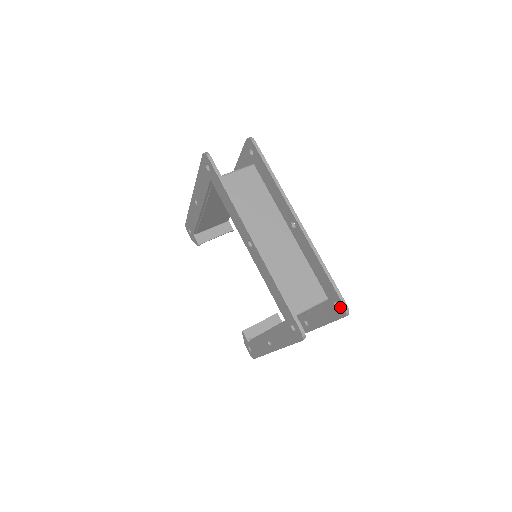
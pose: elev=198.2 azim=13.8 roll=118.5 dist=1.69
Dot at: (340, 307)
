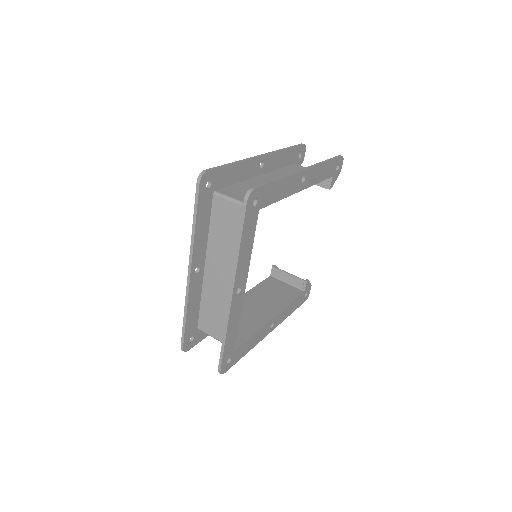
Dot at: occluded
